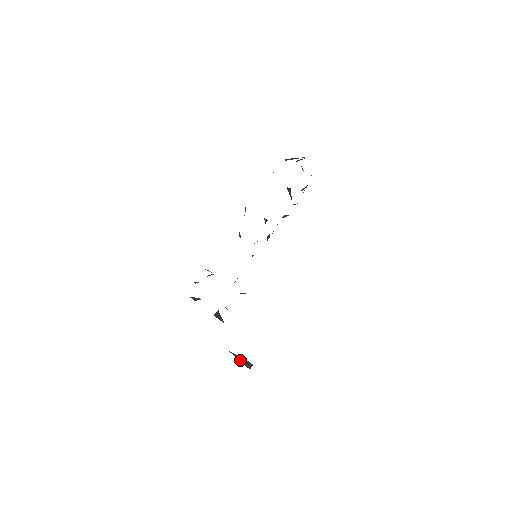
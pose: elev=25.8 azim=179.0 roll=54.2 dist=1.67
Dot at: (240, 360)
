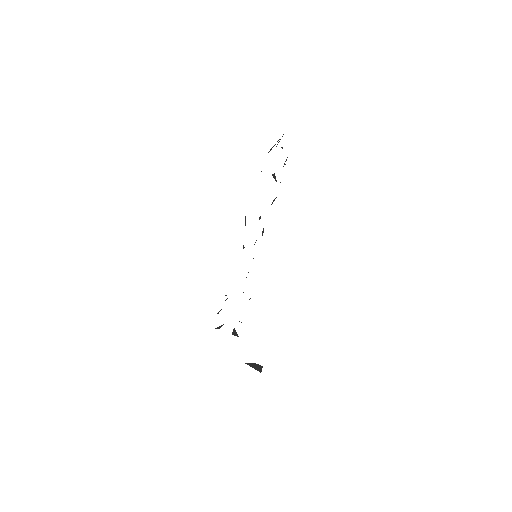
Dot at: (253, 367)
